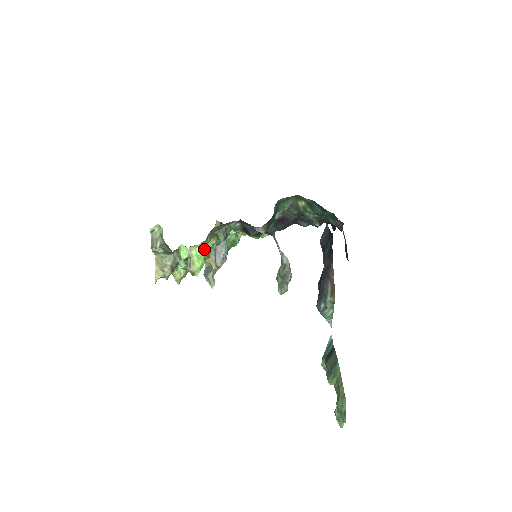
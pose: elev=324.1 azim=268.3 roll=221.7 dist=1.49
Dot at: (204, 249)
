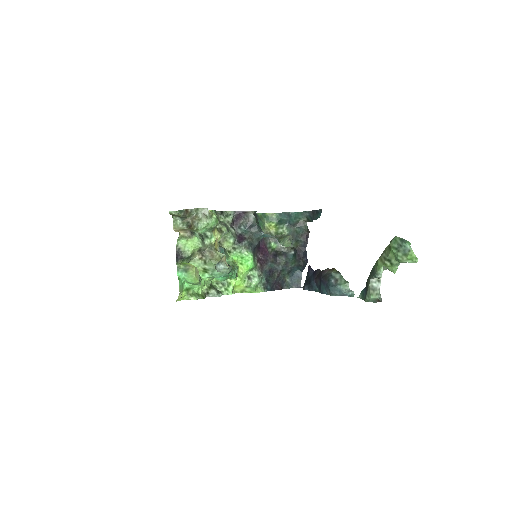
Dot at: occluded
